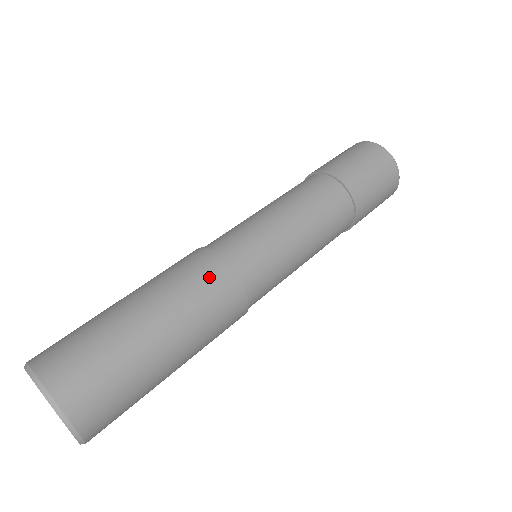
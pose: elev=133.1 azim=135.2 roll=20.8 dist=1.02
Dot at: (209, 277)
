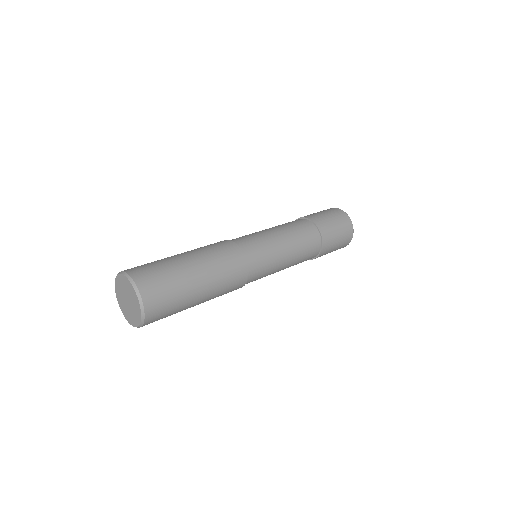
Dot at: (233, 259)
